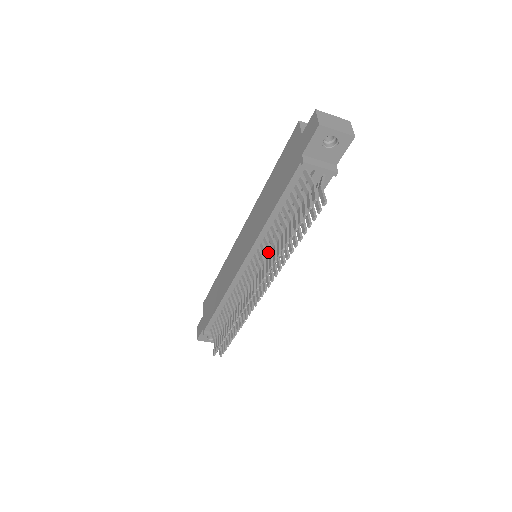
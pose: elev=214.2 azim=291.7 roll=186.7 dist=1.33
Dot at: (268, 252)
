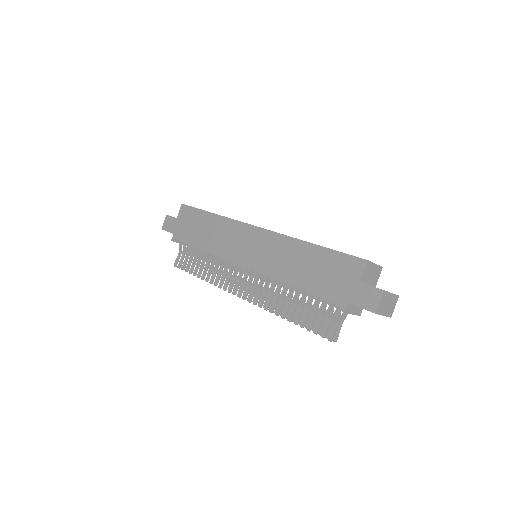
Dot at: occluded
